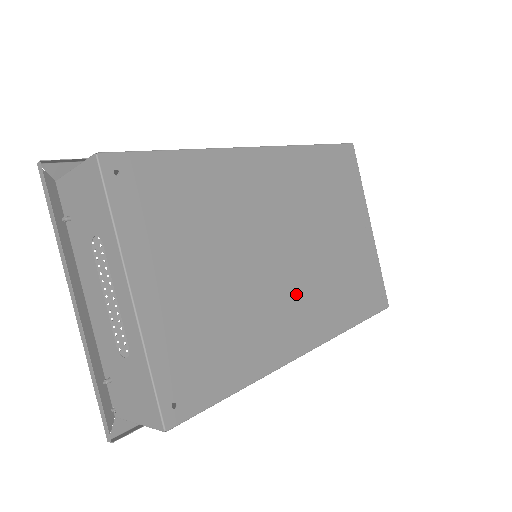
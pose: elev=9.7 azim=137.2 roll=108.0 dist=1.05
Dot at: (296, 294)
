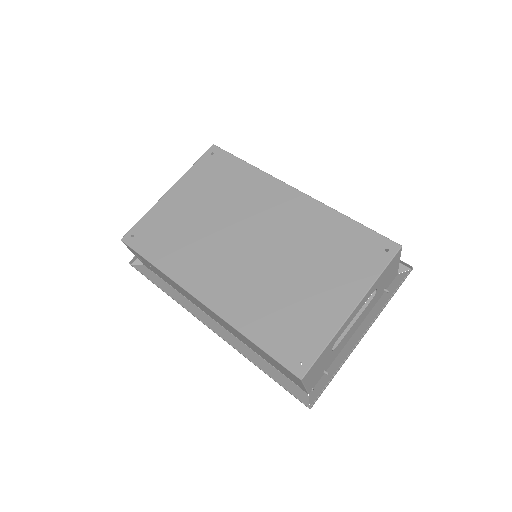
Dot at: (231, 269)
